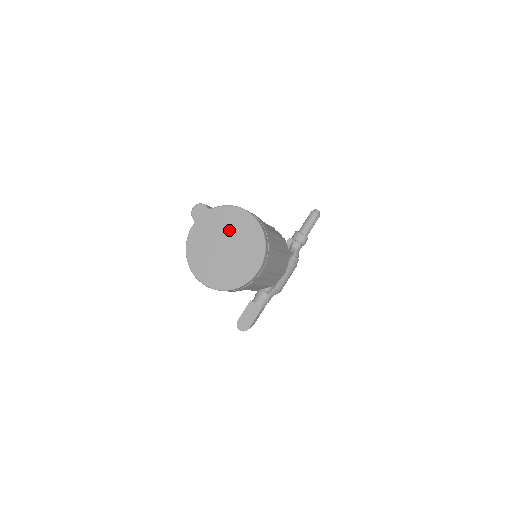
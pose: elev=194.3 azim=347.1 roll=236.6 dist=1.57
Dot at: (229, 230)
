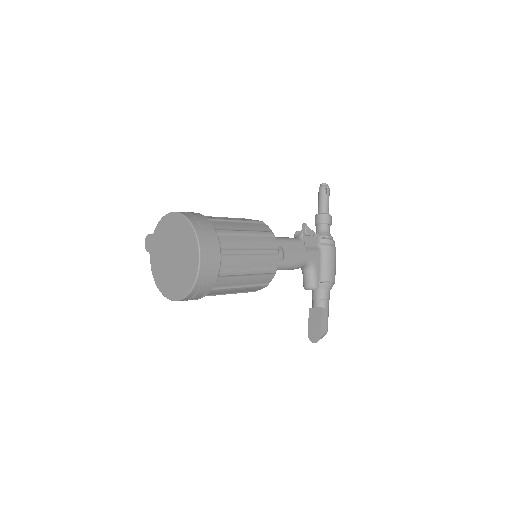
Dot at: (169, 239)
